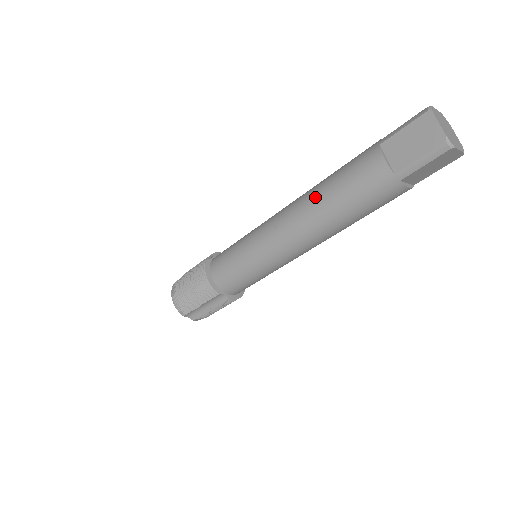
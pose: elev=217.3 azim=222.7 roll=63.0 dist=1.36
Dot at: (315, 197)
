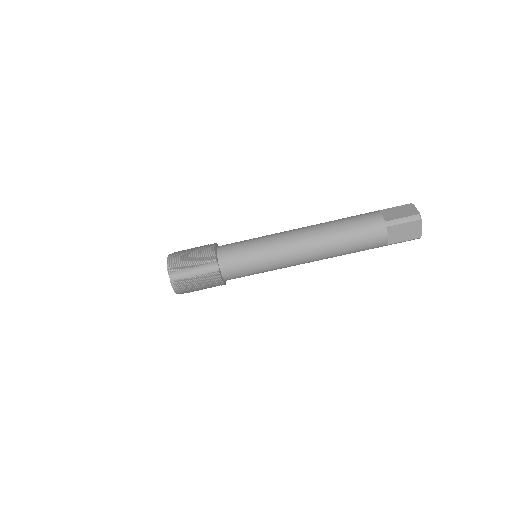
Dot at: (328, 222)
